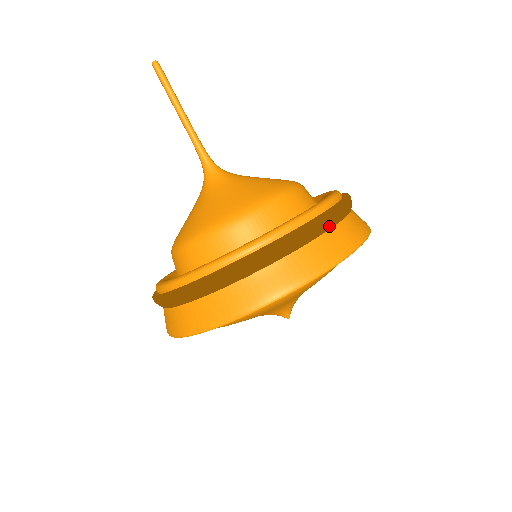
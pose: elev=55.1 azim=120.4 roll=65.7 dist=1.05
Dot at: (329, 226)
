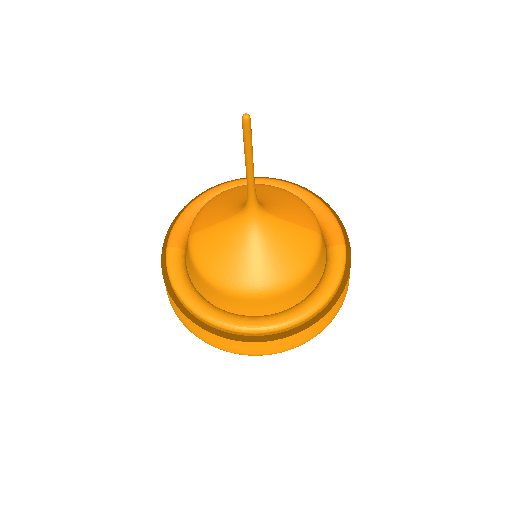
Dot at: occluded
